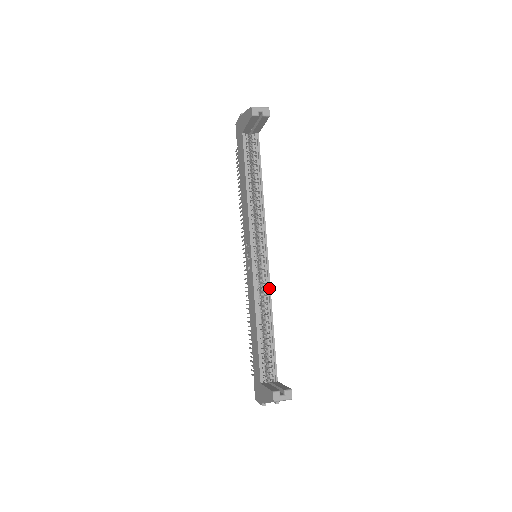
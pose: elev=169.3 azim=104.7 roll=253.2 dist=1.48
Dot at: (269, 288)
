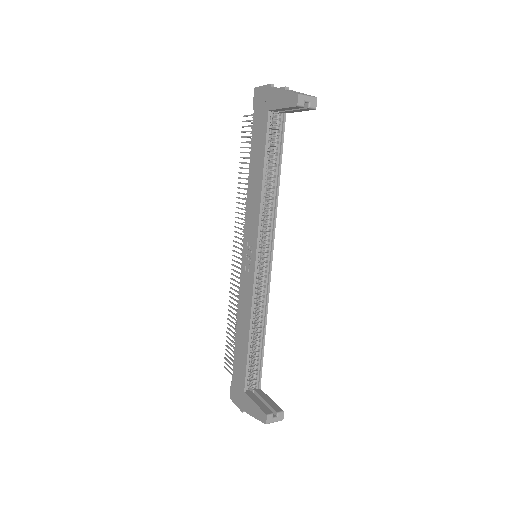
Dot at: (268, 296)
